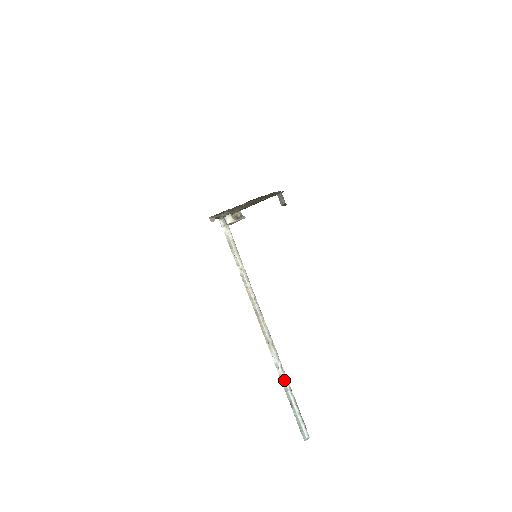
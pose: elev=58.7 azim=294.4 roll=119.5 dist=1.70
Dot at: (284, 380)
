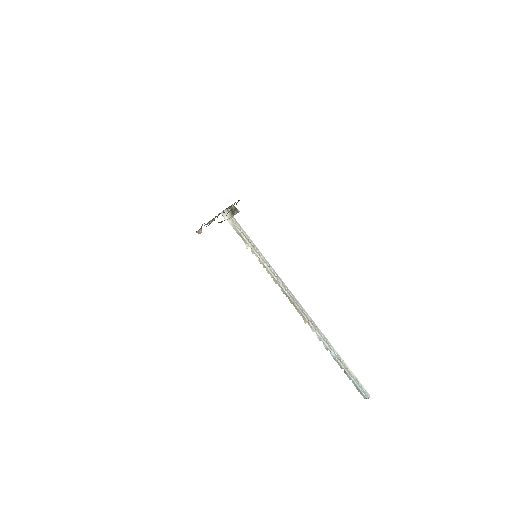
Dot at: (331, 352)
